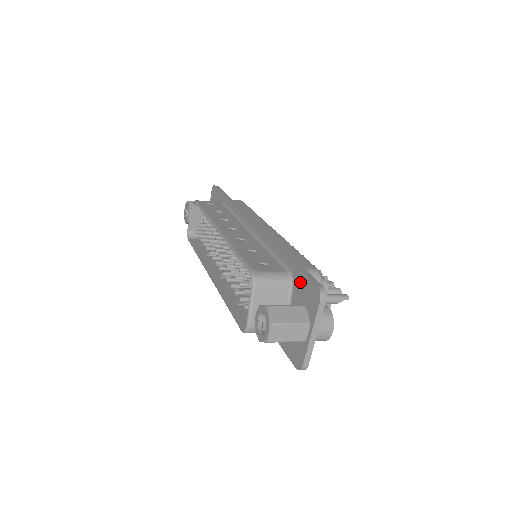
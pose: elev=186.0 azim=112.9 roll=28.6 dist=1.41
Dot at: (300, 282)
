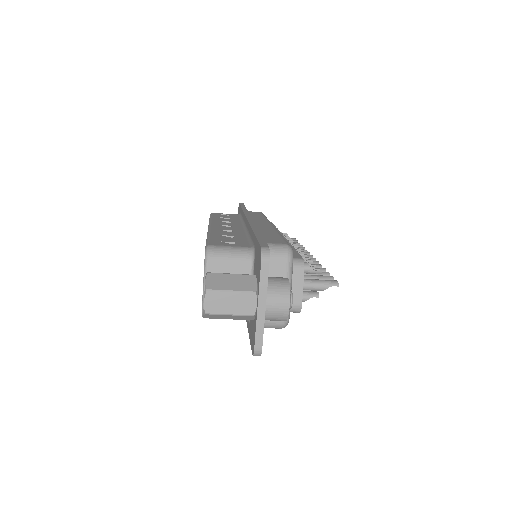
Dot at: (256, 252)
